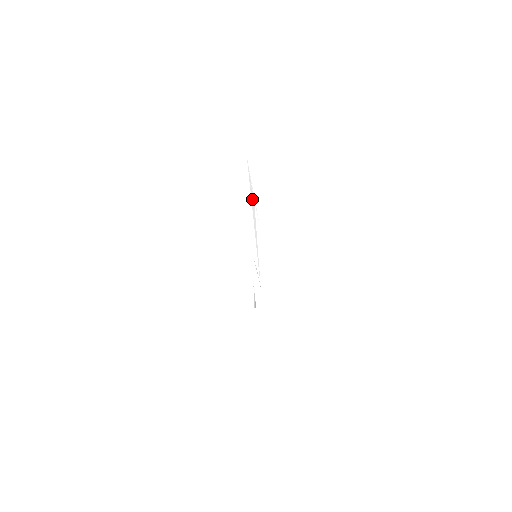
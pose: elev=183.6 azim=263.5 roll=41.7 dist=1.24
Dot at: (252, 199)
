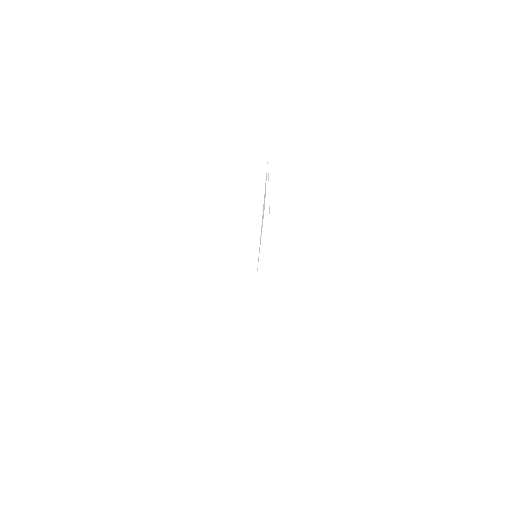
Dot at: (264, 201)
